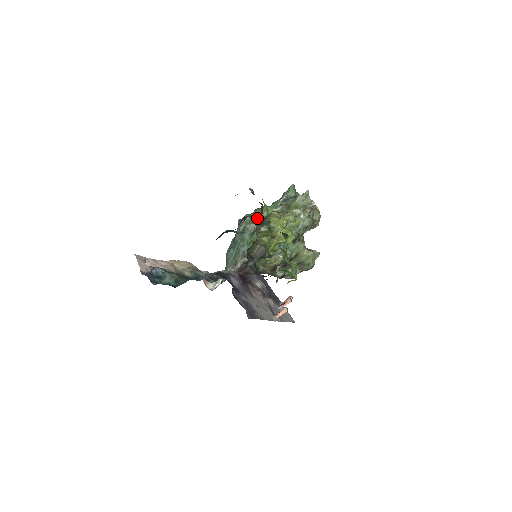
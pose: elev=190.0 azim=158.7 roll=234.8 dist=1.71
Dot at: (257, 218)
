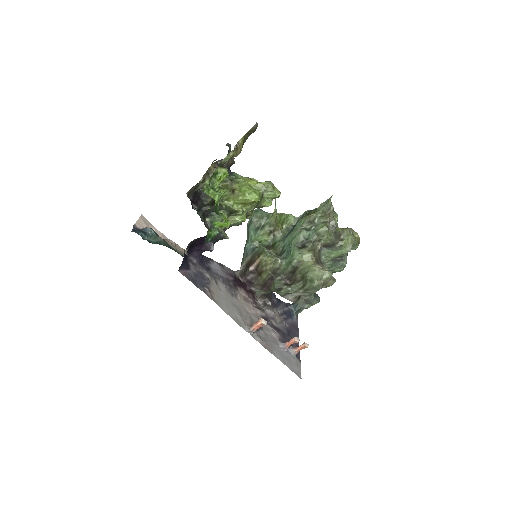
Dot at: (218, 163)
